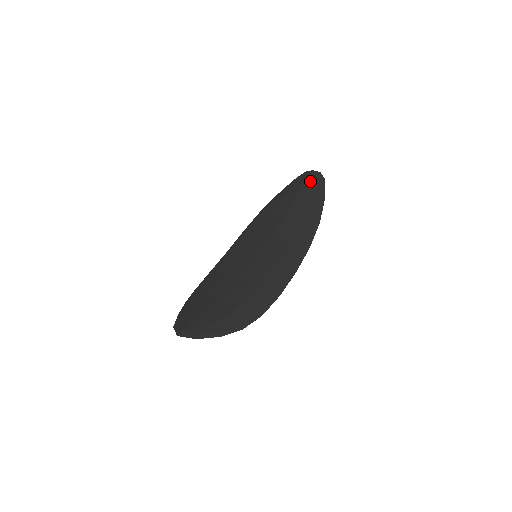
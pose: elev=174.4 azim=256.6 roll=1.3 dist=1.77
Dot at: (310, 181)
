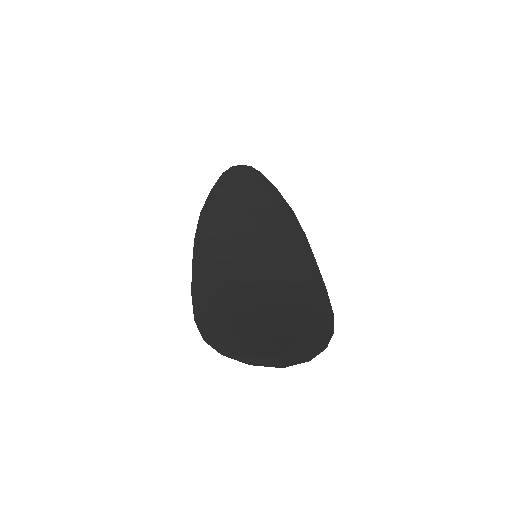
Dot at: (248, 174)
